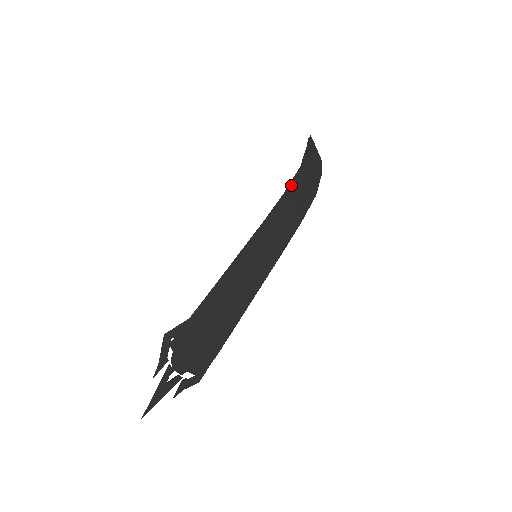
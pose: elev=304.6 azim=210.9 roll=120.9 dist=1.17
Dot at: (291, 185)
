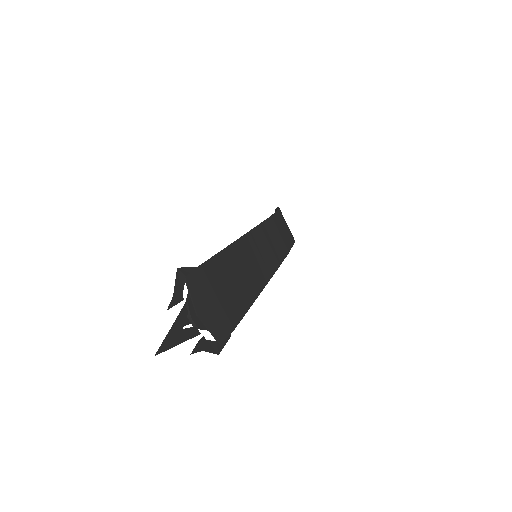
Dot at: (274, 215)
